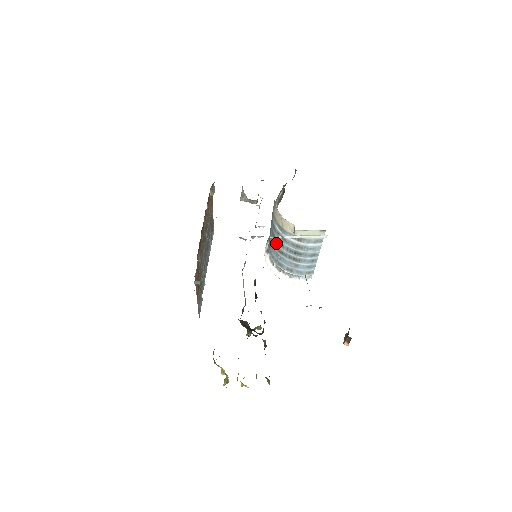
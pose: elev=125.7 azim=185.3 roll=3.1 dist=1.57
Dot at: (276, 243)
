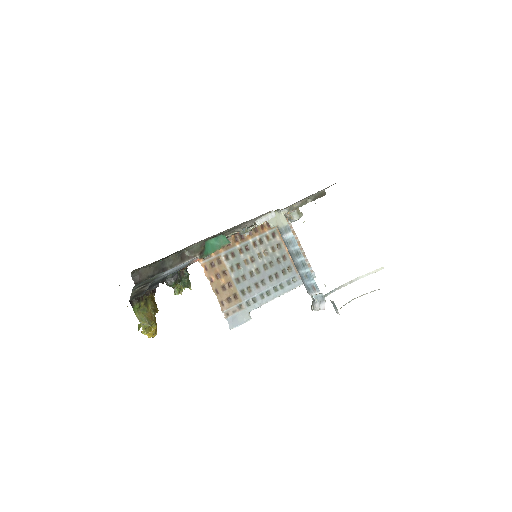
Dot at: occluded
